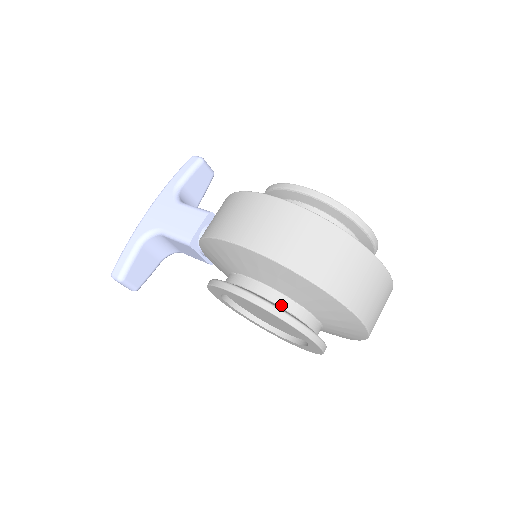
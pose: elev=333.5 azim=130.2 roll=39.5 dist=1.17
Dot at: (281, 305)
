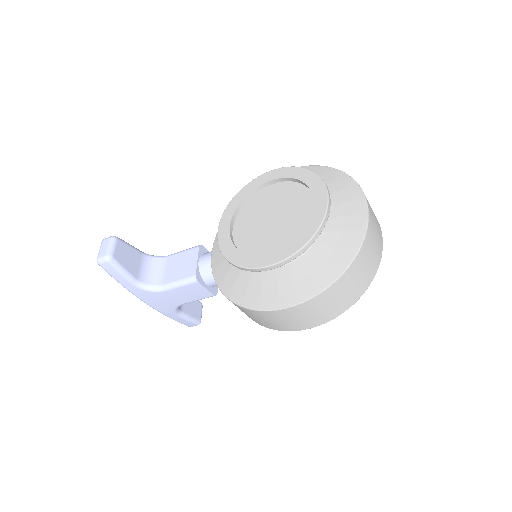
Dot at: occluded
